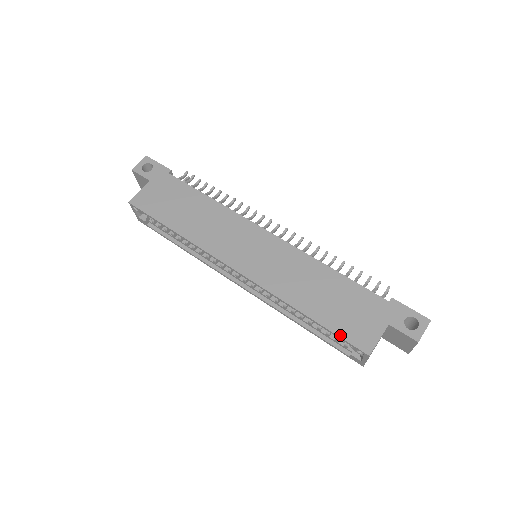
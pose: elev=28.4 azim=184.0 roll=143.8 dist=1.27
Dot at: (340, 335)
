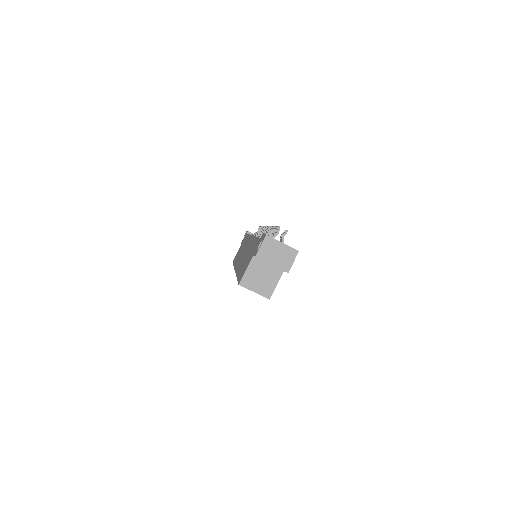
Dot at: (238, 280)
